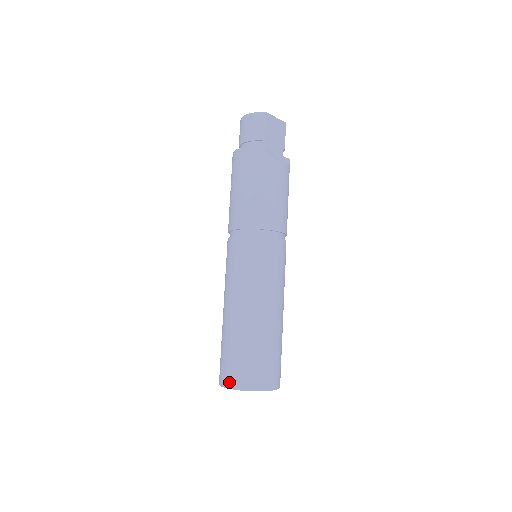
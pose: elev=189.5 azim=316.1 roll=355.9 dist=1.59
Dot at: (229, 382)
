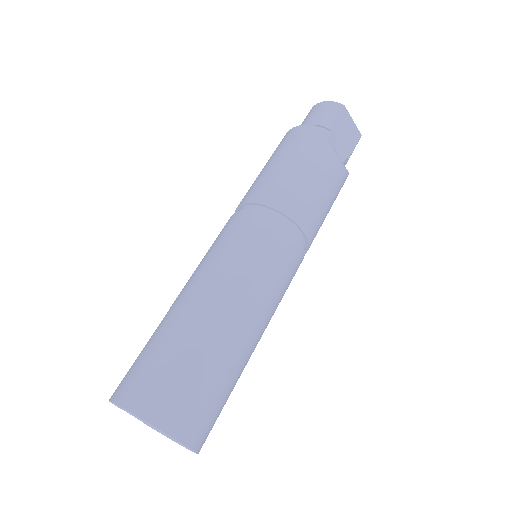
Dot at: (124, 394)
